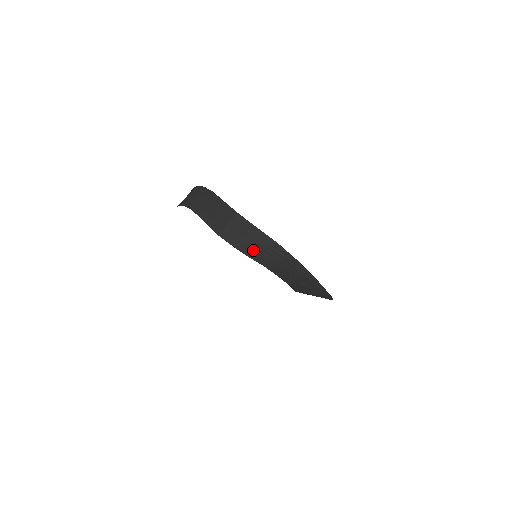
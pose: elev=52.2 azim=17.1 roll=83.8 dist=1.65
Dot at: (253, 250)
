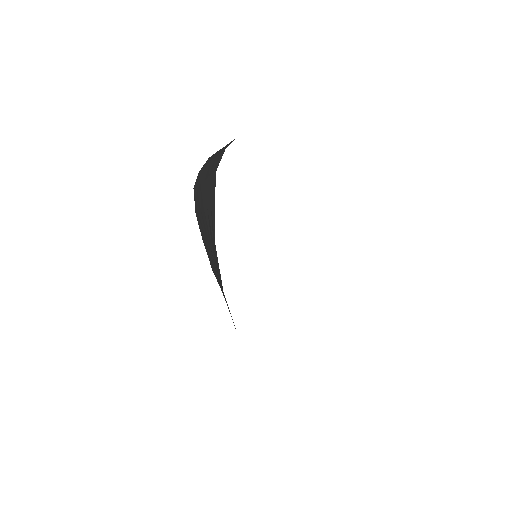
Dot at: (200, 204)
